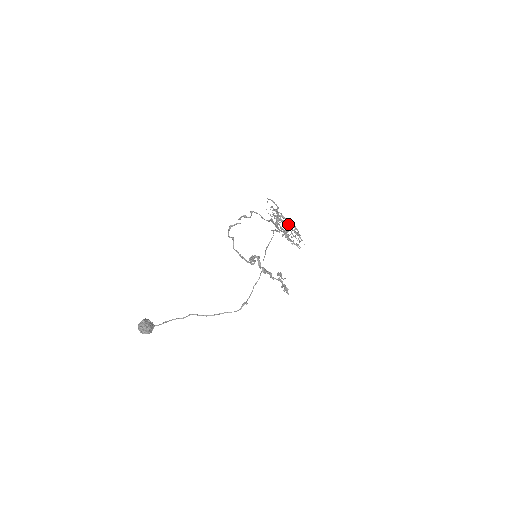
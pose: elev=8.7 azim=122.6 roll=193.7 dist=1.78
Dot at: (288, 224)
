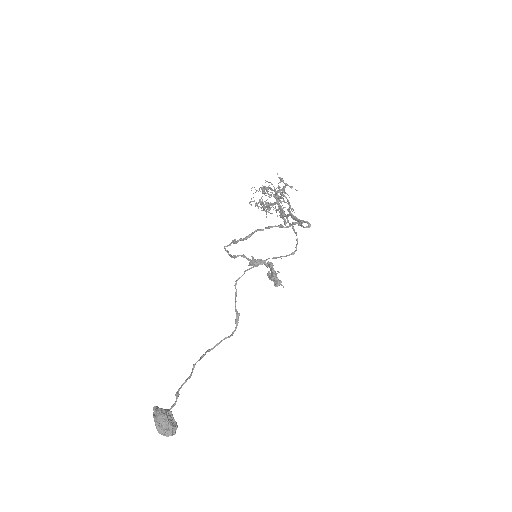
Dot at: (273, 194)
